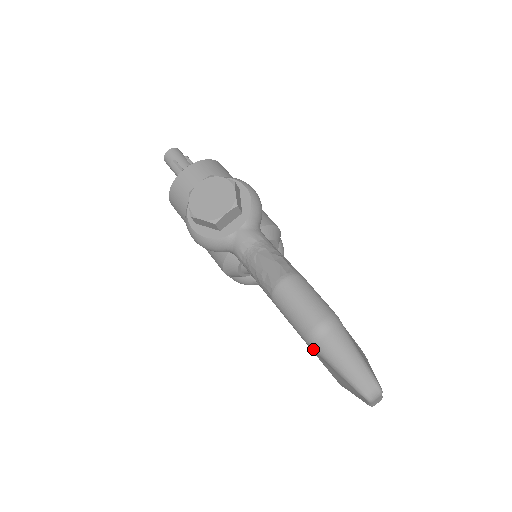
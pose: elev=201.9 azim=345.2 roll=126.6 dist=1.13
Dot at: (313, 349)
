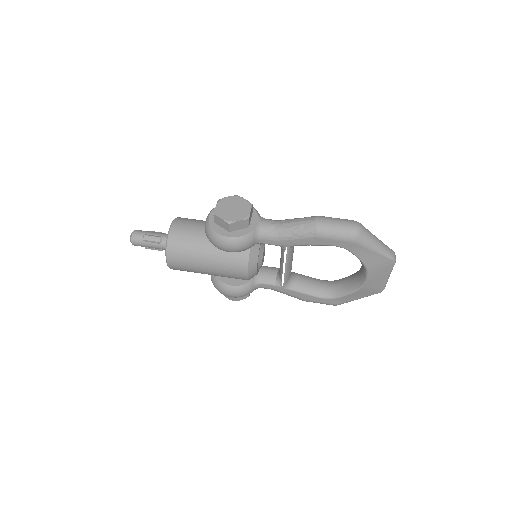
Dot at: (358, 244)
